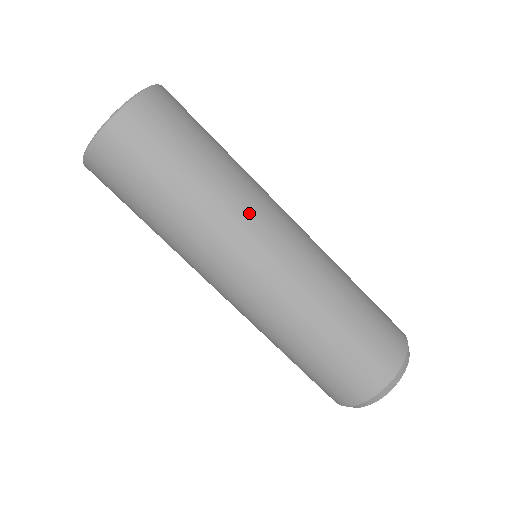
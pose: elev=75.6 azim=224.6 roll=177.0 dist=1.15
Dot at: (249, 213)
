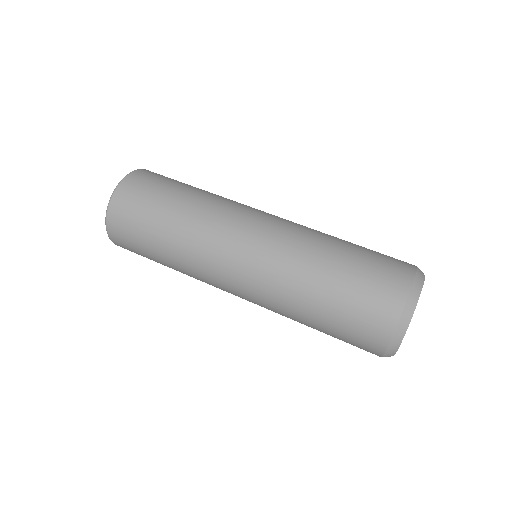
Dot at: (231, 206)
